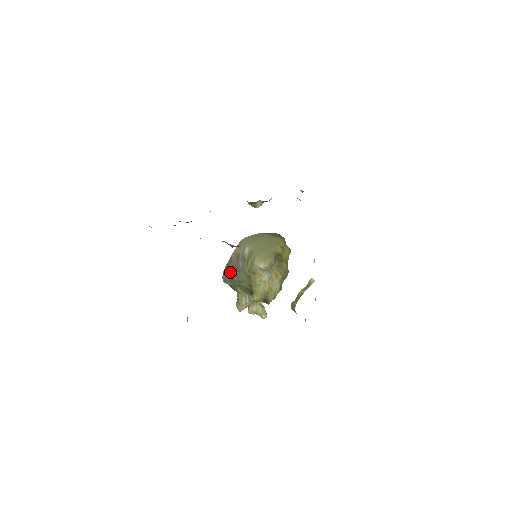
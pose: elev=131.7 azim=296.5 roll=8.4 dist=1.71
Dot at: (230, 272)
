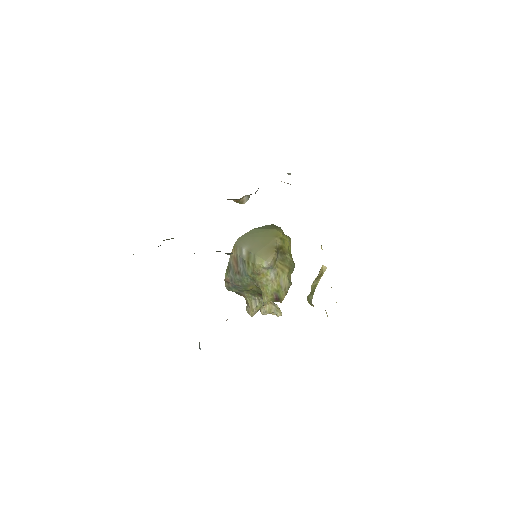
Dot at: (232, 278)
